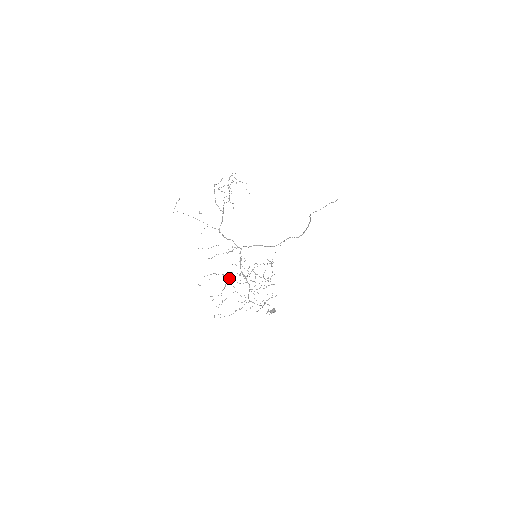
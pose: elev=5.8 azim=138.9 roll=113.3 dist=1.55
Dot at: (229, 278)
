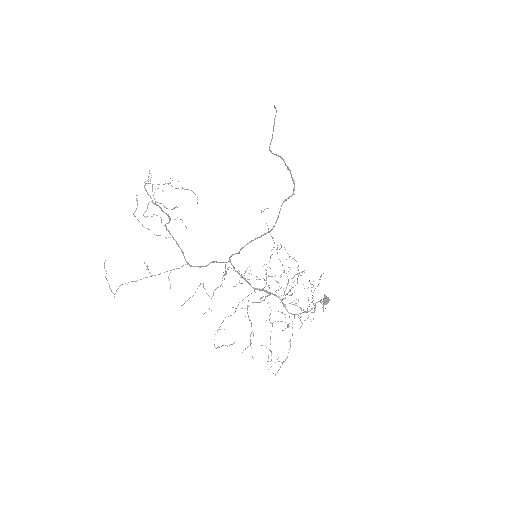
Dot at: occluded
